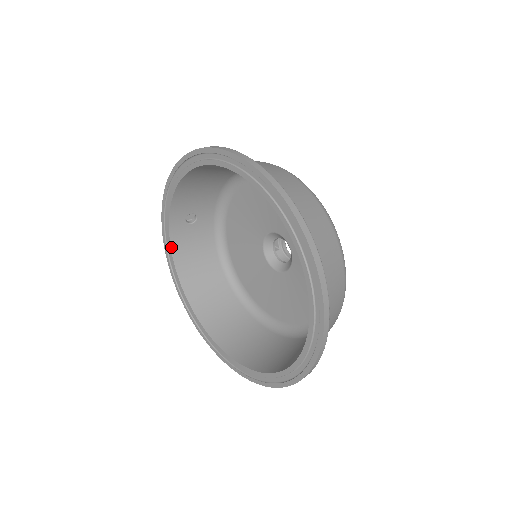
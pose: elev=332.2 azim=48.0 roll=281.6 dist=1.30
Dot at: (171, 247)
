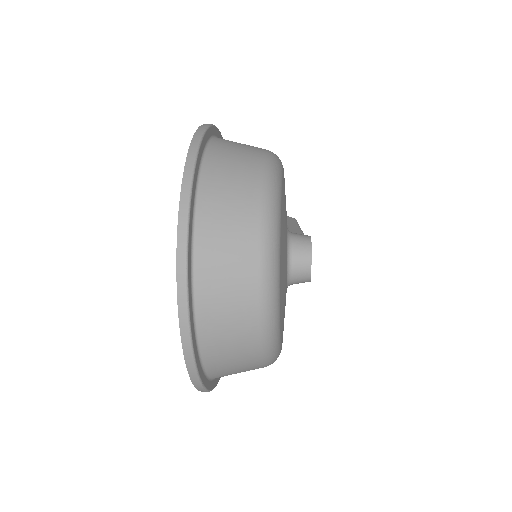
Dot at: occluded
